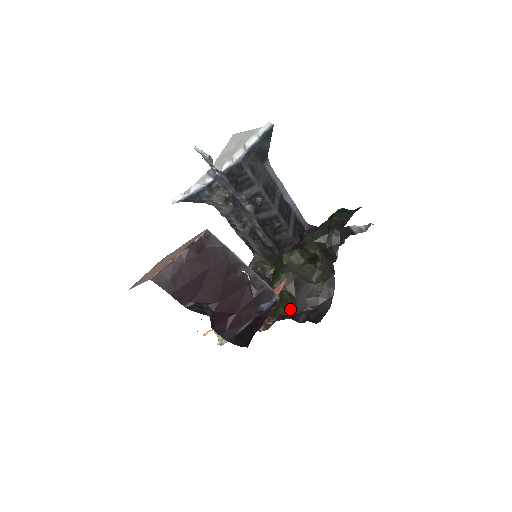
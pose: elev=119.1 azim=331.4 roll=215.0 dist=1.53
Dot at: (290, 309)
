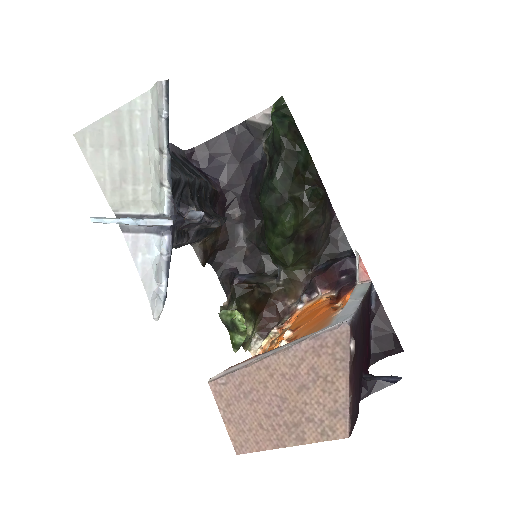
Dot at: (309, 263)
